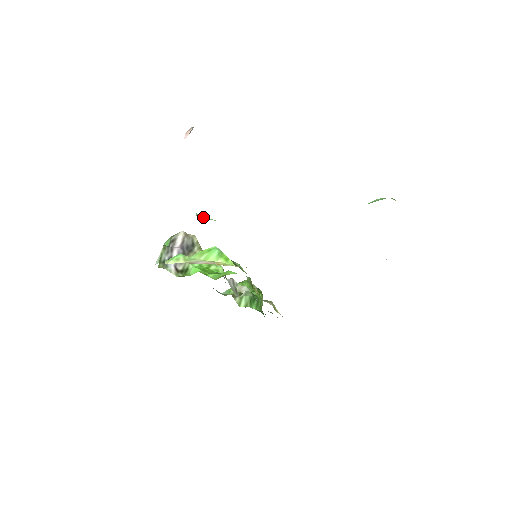
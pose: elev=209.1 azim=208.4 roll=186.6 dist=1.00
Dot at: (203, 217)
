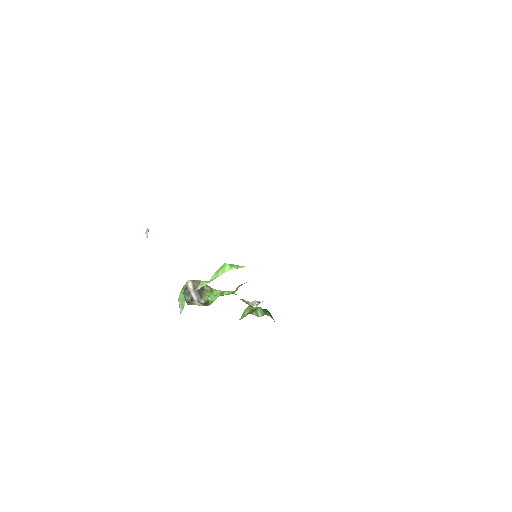
Dot at: occluded
